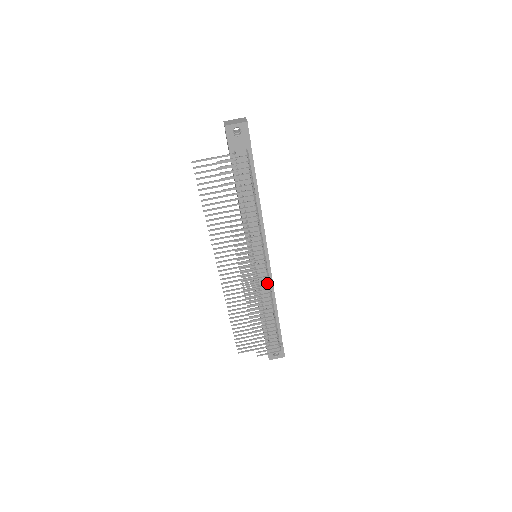
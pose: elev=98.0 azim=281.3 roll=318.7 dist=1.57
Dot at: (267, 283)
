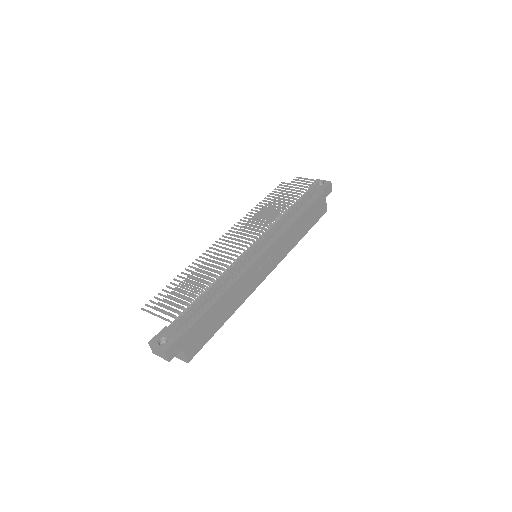
Dot at: (242, 269)
